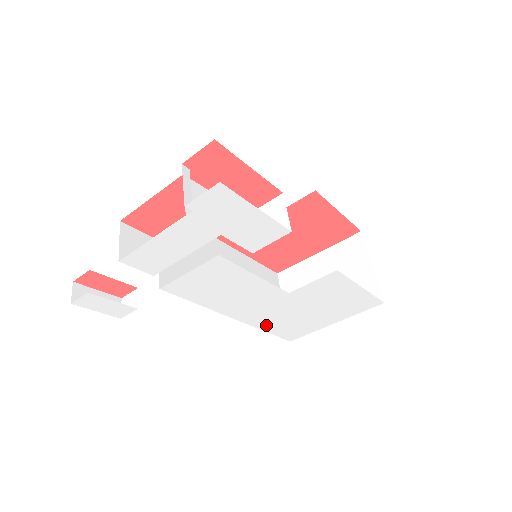
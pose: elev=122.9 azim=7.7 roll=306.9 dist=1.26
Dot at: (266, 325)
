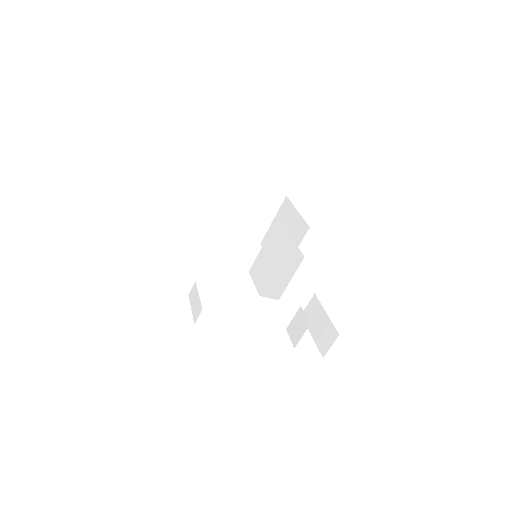
Dot at: occluded
